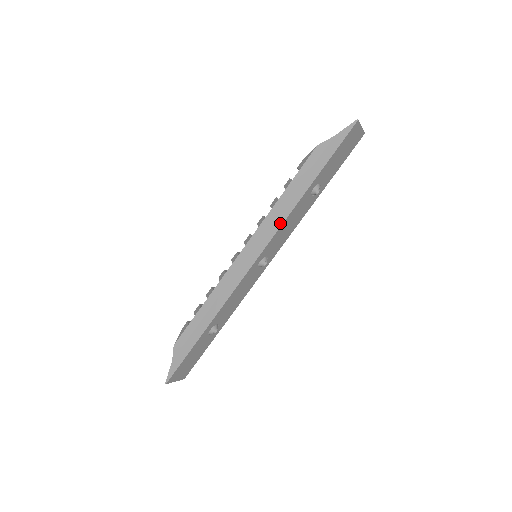
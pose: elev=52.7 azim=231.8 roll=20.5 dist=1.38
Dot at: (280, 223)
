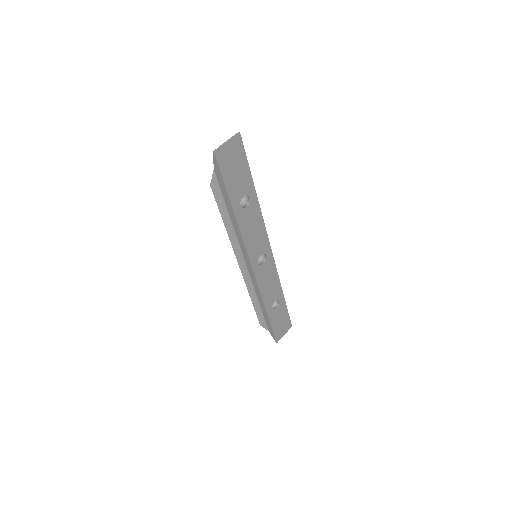
Dot at: (242, 242)
